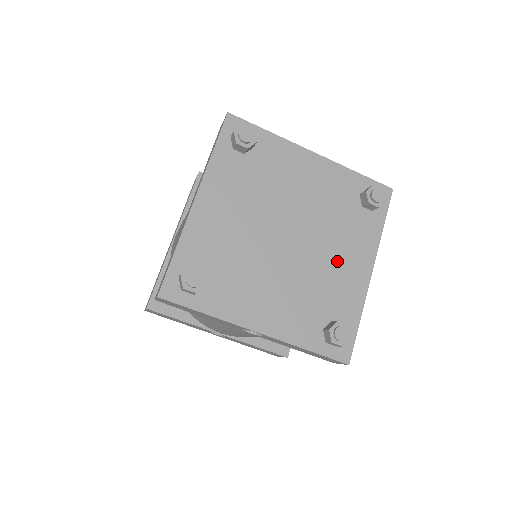
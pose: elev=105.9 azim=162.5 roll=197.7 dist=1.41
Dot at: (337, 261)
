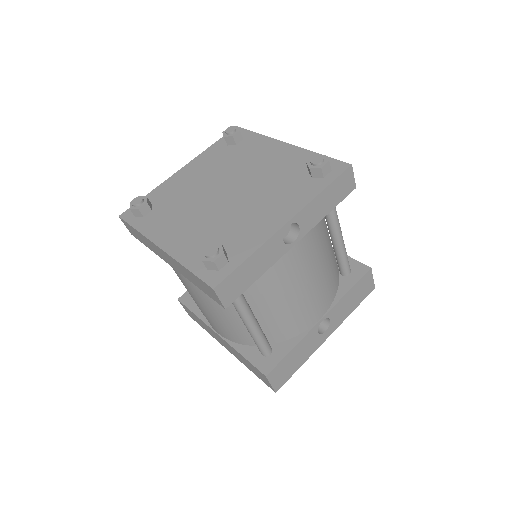
Dot at: (265, 164)
